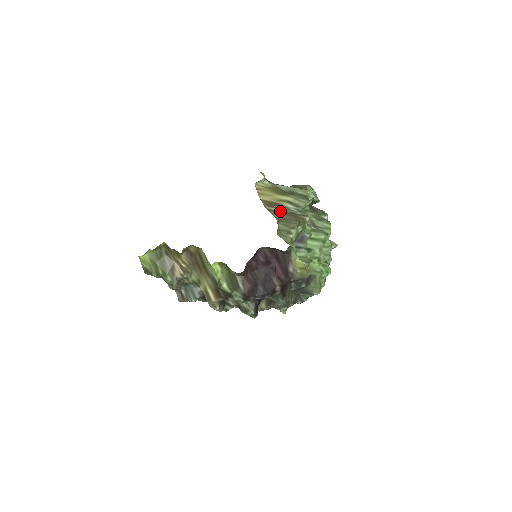
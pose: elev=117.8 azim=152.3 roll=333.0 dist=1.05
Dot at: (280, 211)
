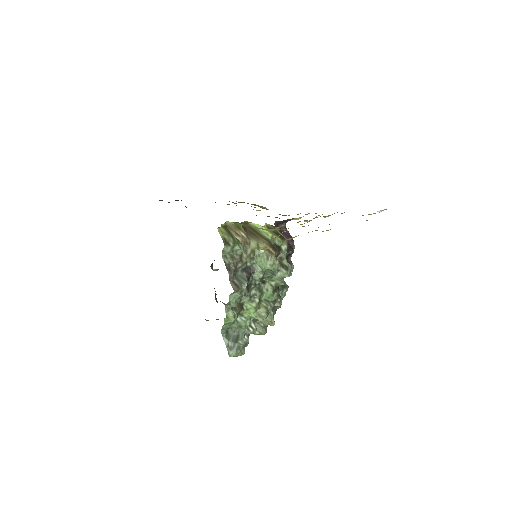
Dot at: occluded
